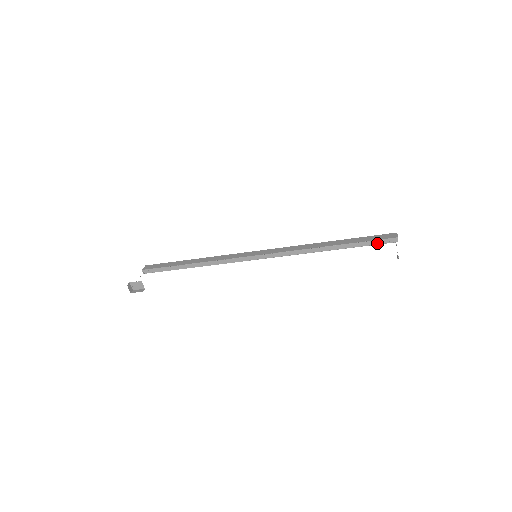
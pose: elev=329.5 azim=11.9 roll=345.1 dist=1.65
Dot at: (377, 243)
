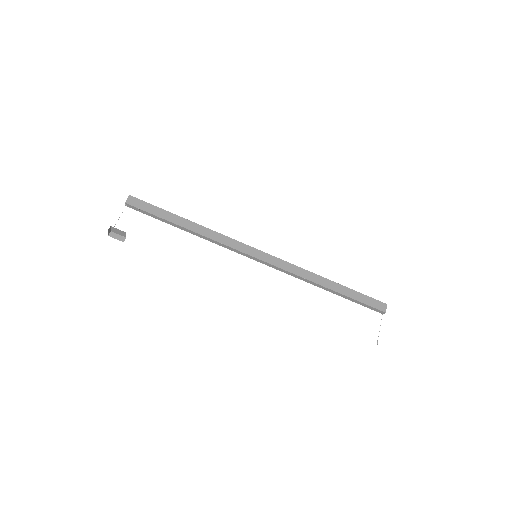
Dot at: (367, 306)
